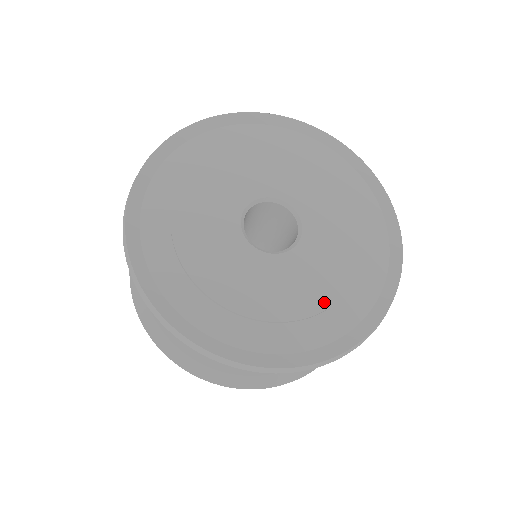
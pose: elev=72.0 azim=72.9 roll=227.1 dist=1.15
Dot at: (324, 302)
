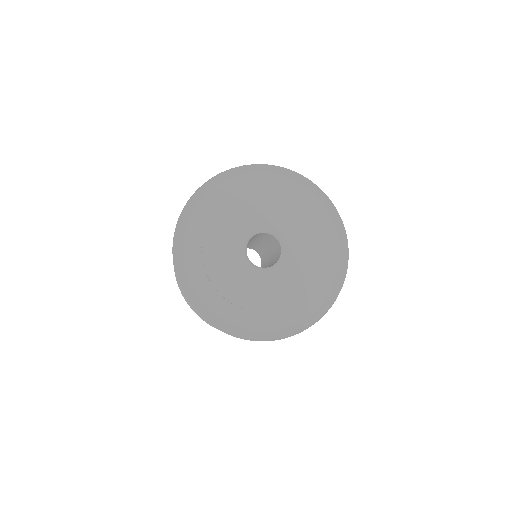
Dot at: (284, 305)
